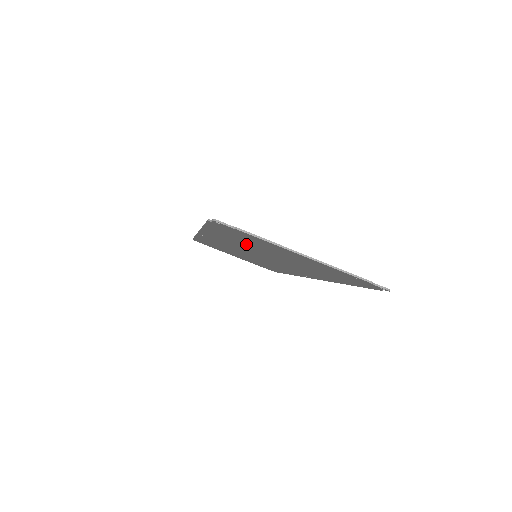
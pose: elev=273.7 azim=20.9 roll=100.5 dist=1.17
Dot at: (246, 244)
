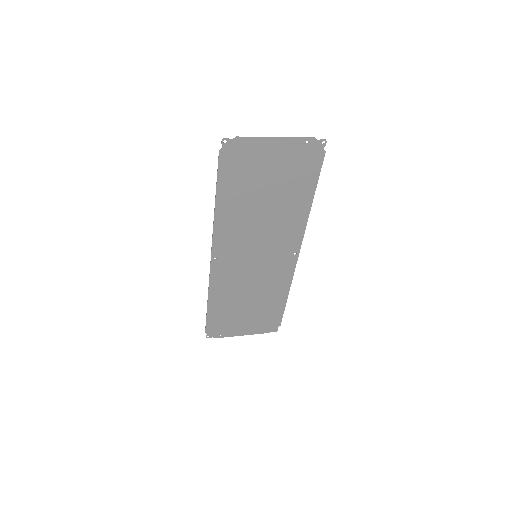
Dot at: (245, 197)
